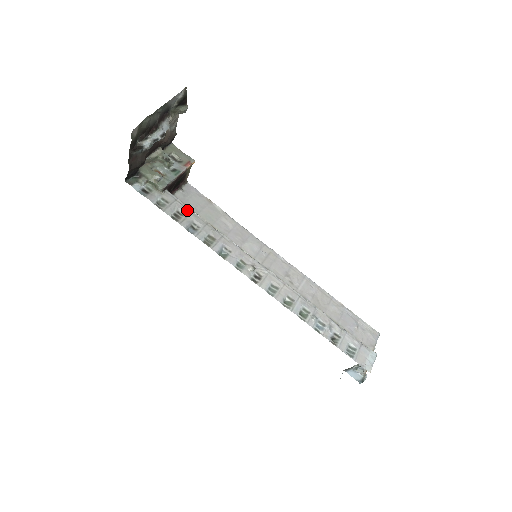
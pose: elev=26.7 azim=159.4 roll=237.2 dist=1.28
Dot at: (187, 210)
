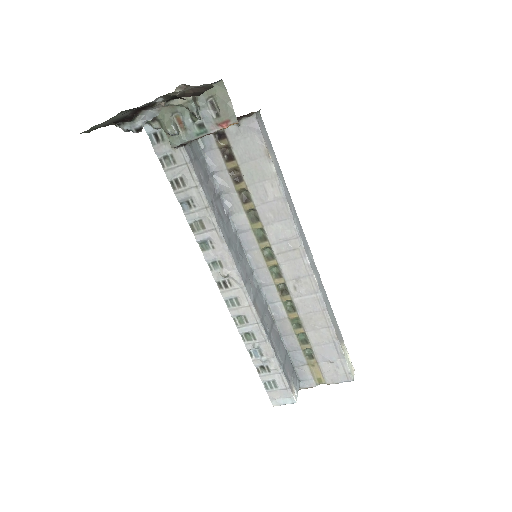
Dot at: (192, 182)
